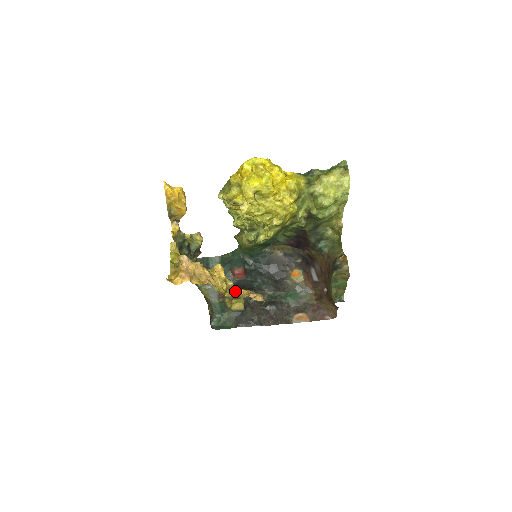
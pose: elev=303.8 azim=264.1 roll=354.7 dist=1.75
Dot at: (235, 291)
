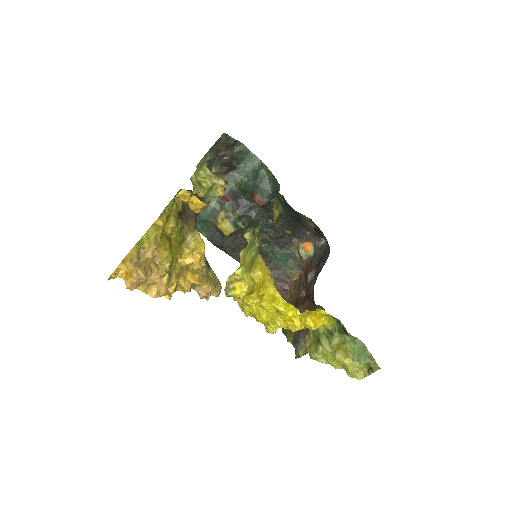
Dot at: (194, 282)
